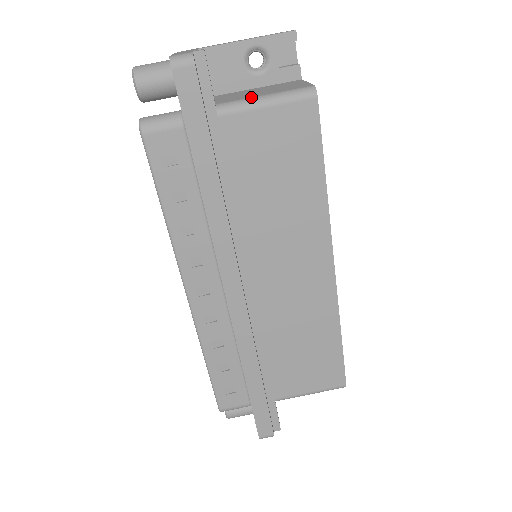
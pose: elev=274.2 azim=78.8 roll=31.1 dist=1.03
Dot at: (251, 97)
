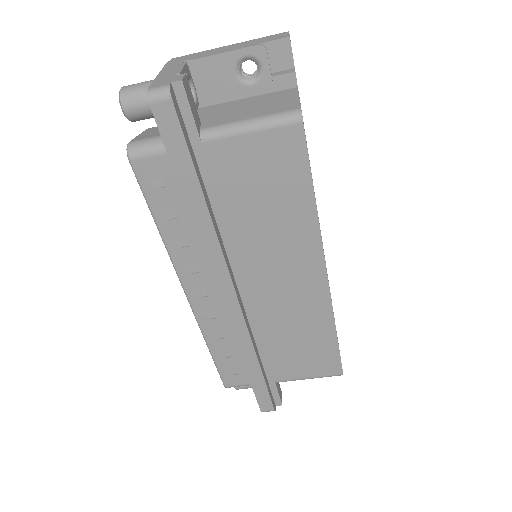
Dot at: (235, 121)
